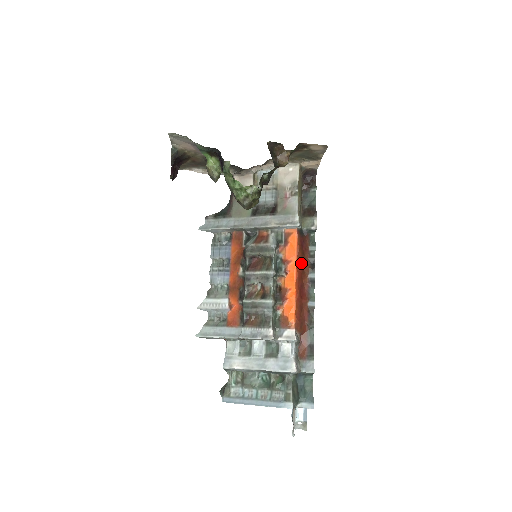
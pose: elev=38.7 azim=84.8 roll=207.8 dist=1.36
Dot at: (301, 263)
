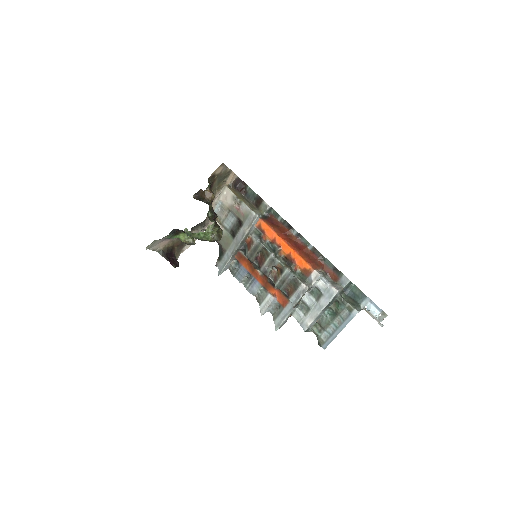
Dot at: (281, 233)
